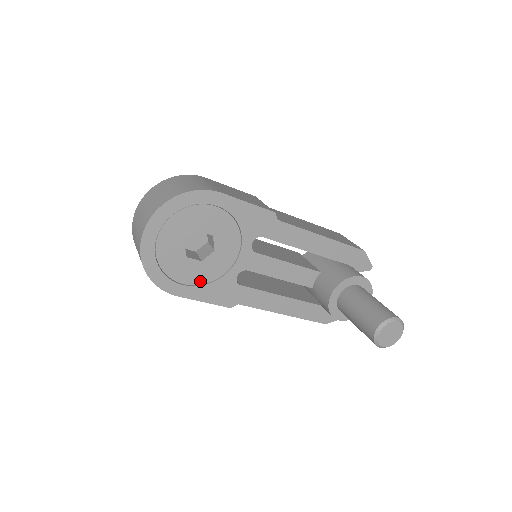
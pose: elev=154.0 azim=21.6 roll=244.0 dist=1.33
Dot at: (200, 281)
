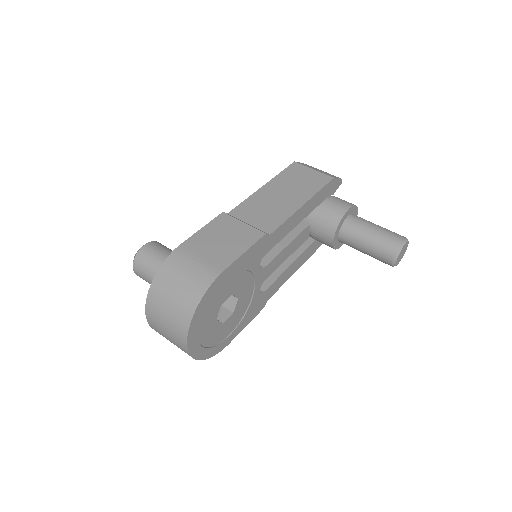
Dot at: (238, 321)
